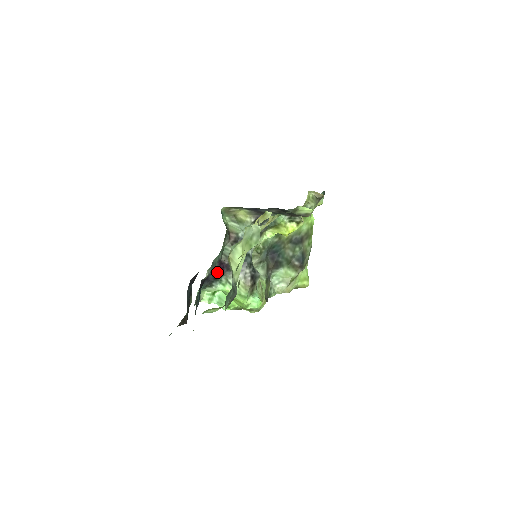
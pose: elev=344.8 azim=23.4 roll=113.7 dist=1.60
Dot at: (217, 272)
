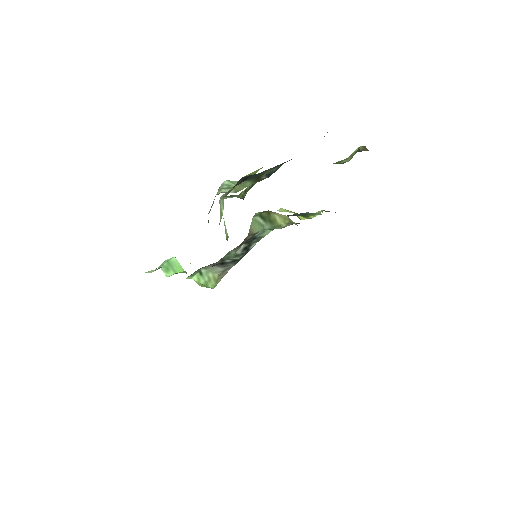
Dot at: occluded
